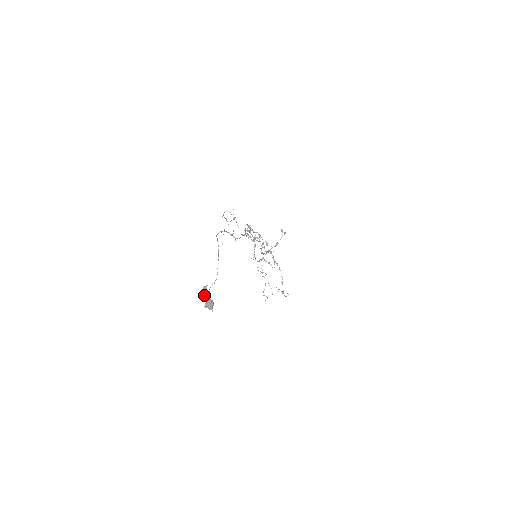
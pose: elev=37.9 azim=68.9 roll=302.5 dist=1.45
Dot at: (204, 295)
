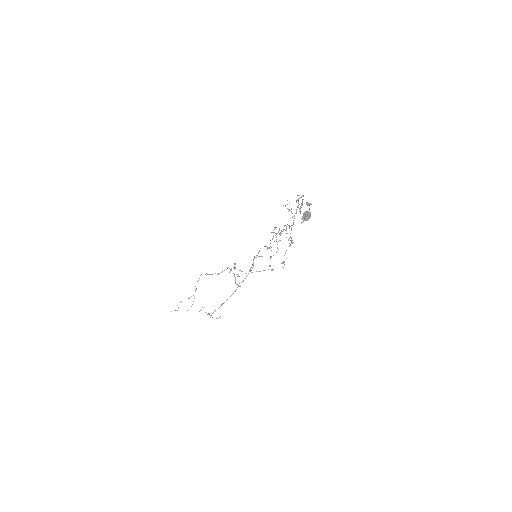
Dot at: occluded
